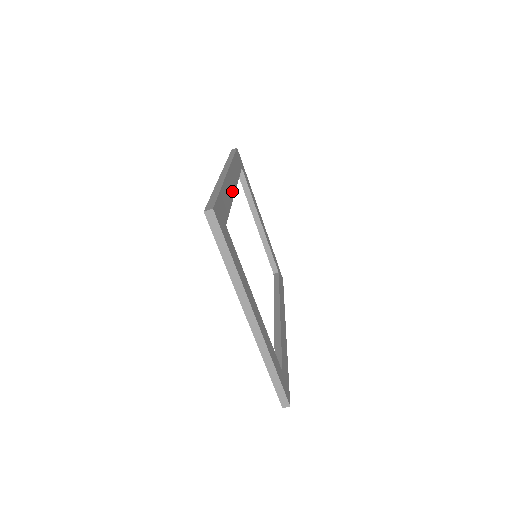
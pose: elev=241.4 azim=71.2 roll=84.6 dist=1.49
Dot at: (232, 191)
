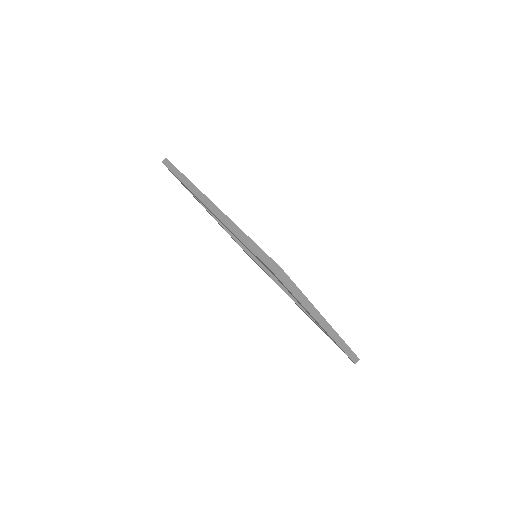
Dot at: occluded
